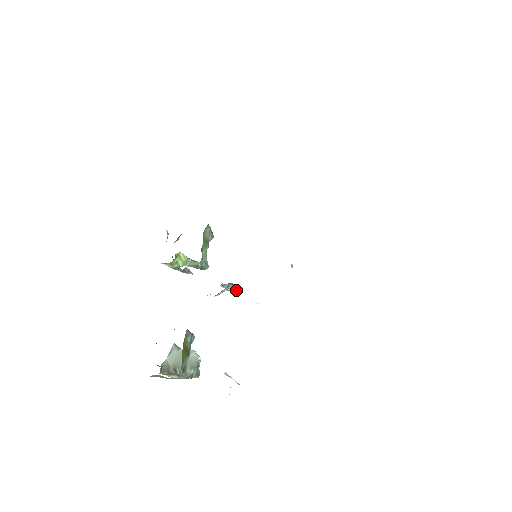
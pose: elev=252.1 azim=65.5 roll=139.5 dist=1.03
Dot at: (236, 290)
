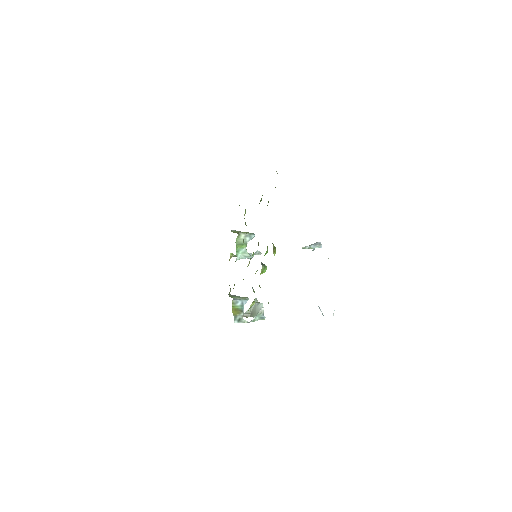
Dot at: (320, 247)
